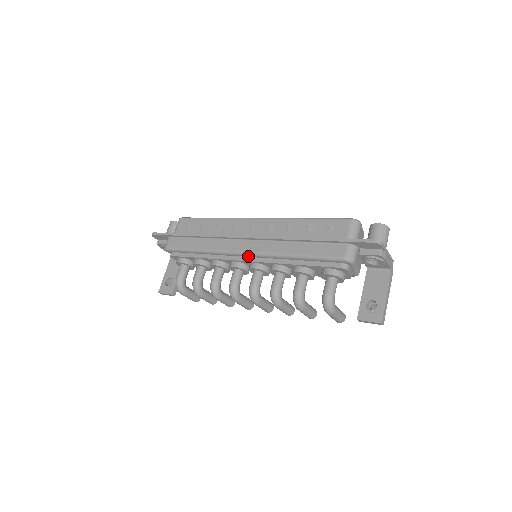
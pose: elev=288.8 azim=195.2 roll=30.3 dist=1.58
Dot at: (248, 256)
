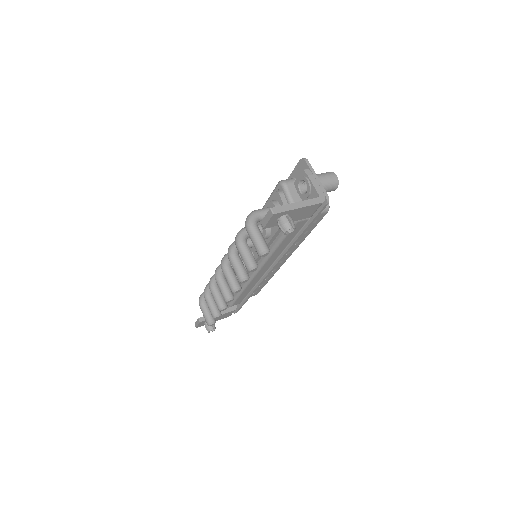
Dot at: occluded
